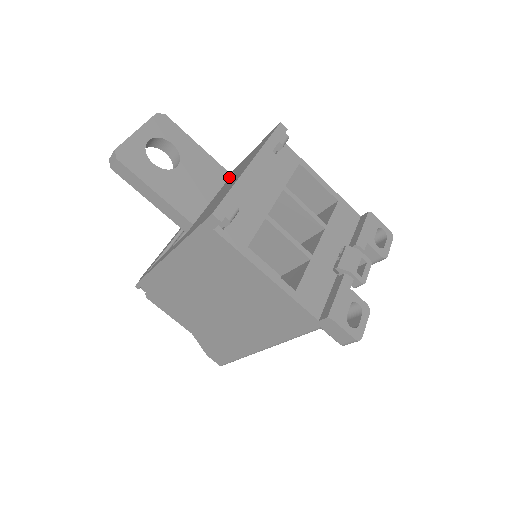
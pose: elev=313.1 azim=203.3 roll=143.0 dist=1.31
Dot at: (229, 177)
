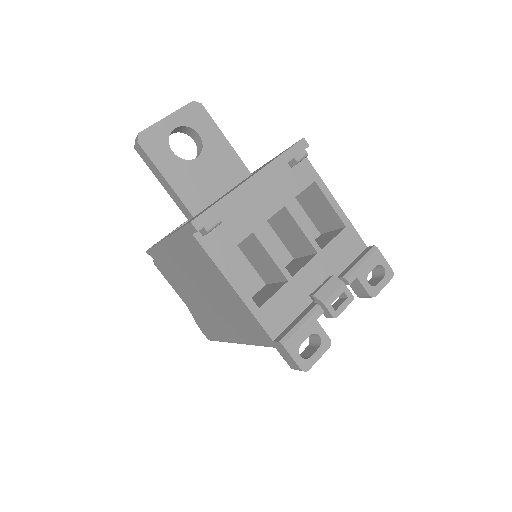
Dot at: (248, 176)
